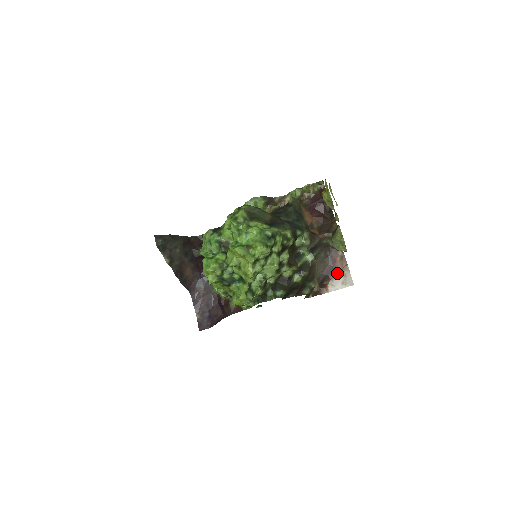
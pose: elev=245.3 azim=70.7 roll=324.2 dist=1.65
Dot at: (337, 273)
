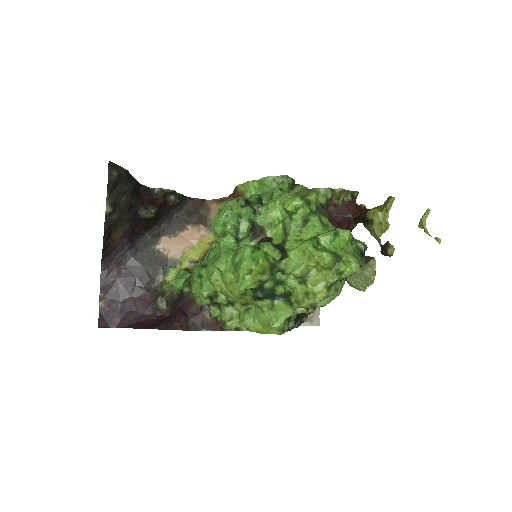
Dot at: occluded
